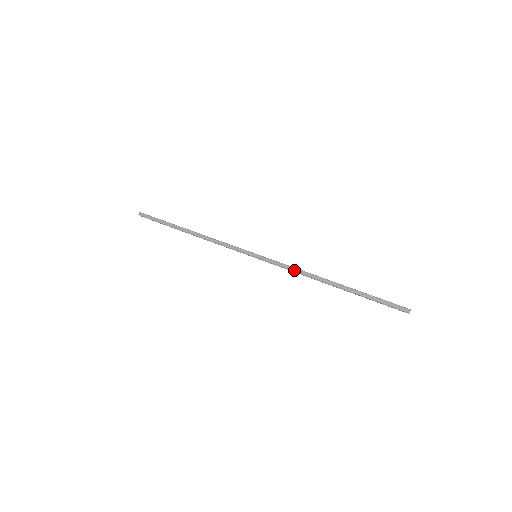
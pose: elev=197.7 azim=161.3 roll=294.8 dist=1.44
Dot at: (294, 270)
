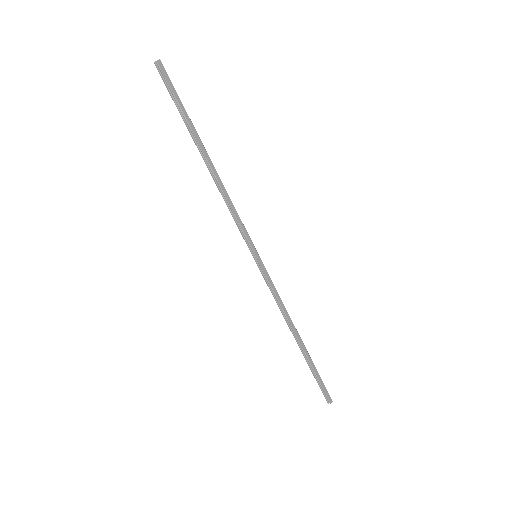
Dot at: (280, 302)
